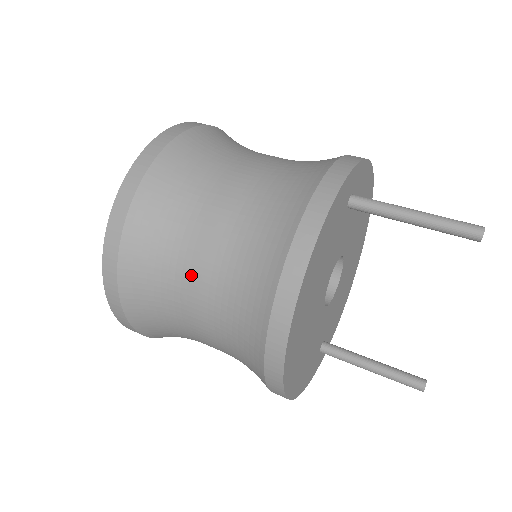
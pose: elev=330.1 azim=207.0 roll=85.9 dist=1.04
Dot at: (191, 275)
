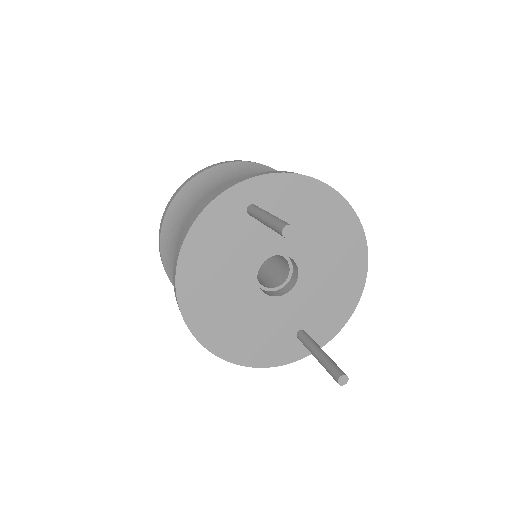
Dot at: occluded
